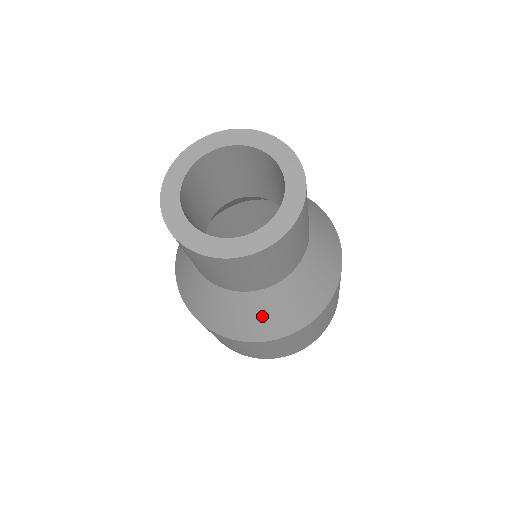
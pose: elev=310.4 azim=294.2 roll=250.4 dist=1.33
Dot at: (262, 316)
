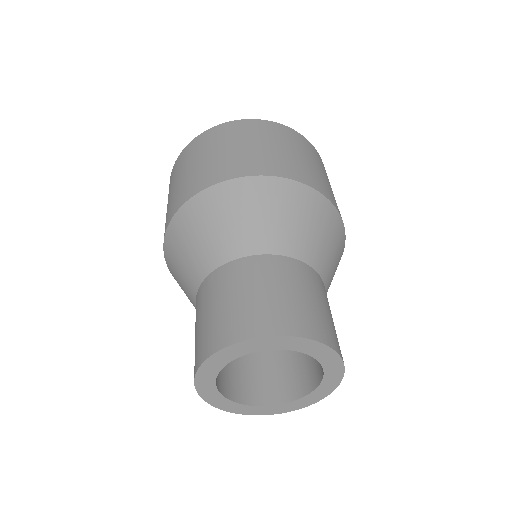
Dot at: occluded
